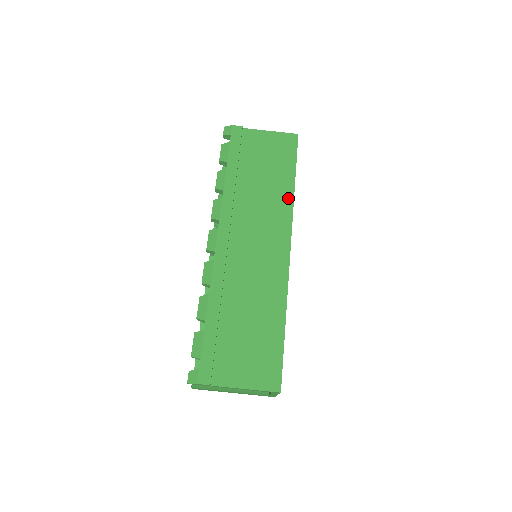
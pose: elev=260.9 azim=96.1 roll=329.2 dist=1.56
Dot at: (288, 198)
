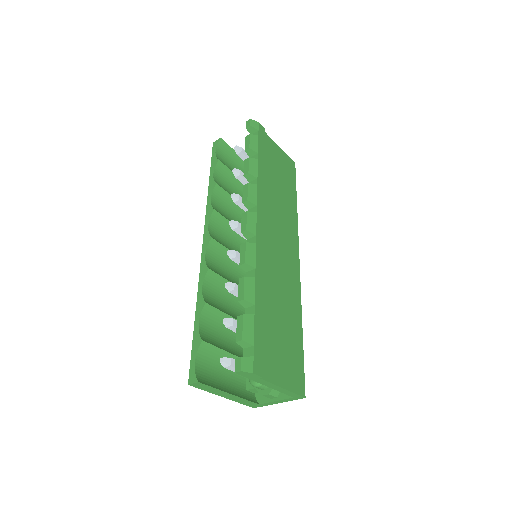
Dot at: (294, 214)
